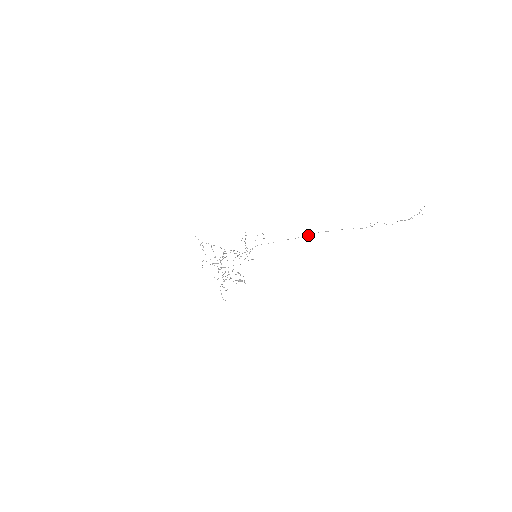
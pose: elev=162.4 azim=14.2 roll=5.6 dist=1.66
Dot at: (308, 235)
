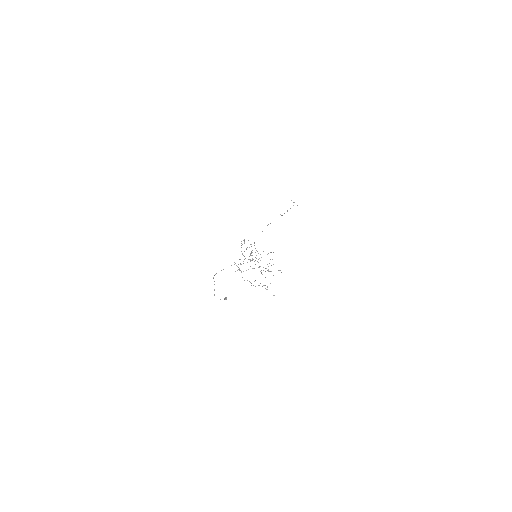
Dot at: occluded
